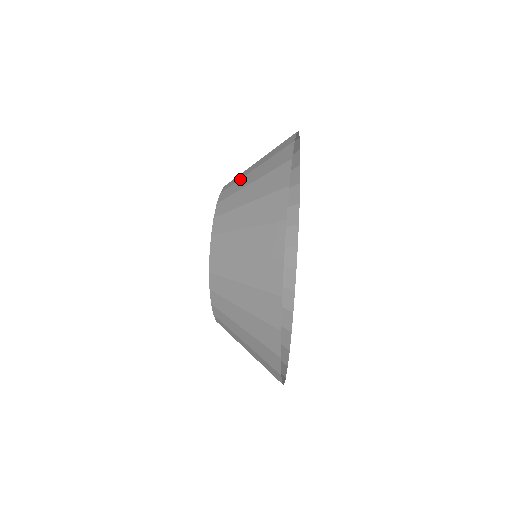
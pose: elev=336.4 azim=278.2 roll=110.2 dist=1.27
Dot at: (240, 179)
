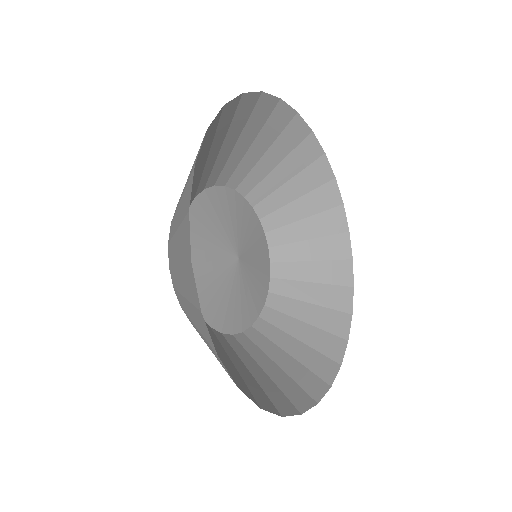
Dot at: occluded
